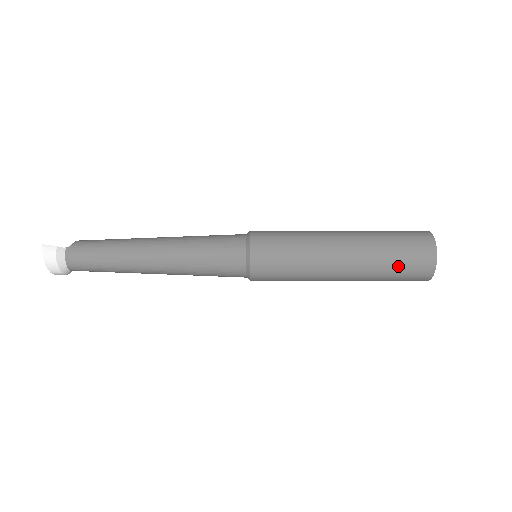
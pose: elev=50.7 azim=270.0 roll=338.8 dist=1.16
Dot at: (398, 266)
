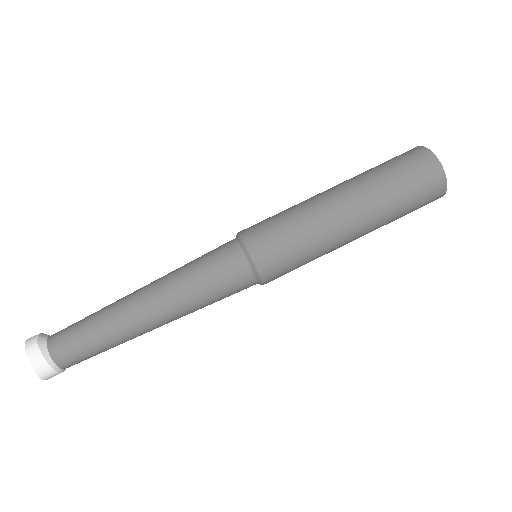
Dot at: (382, 164)
